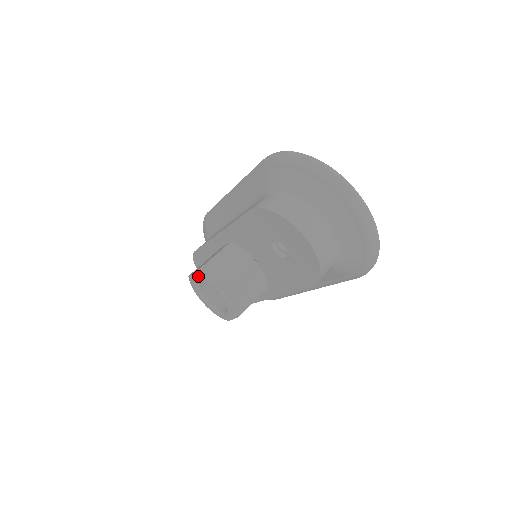
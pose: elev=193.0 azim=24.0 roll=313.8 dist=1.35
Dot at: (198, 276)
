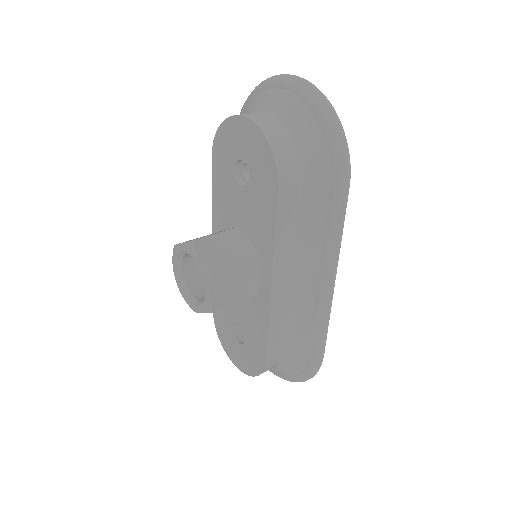
Dot at: (174, 252)
